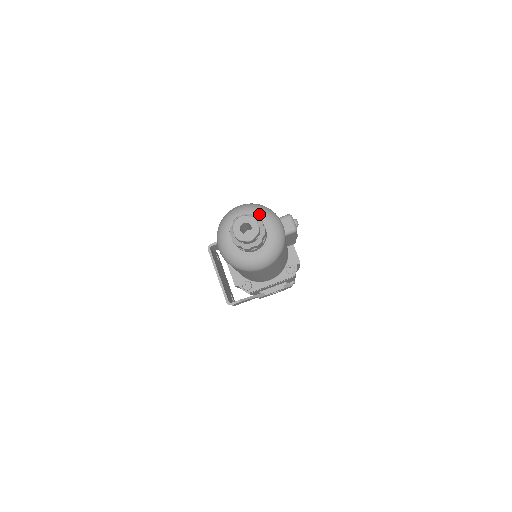
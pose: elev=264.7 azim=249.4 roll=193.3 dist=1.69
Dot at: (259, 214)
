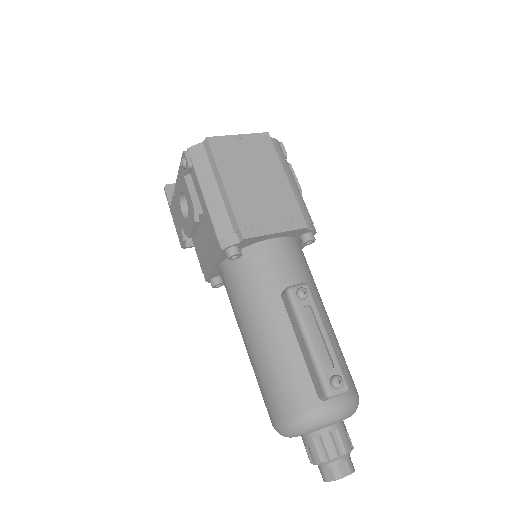
Dot at: (311, 432)
